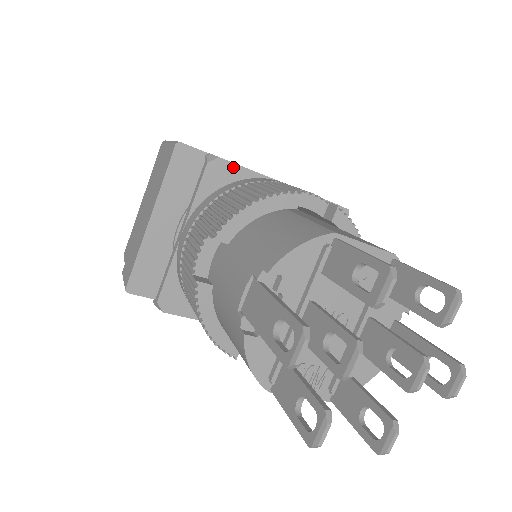
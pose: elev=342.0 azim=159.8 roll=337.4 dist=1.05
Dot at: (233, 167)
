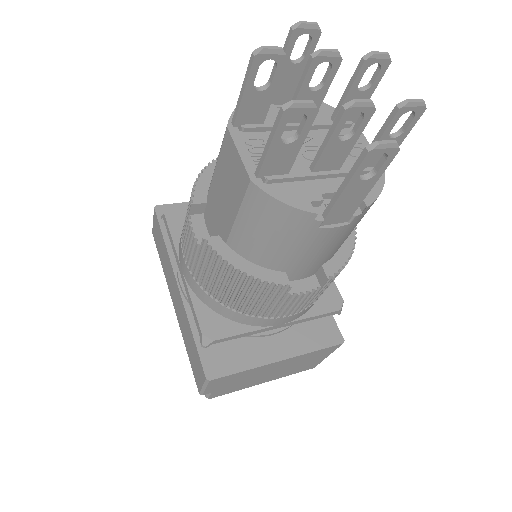
Dot at: occluded
